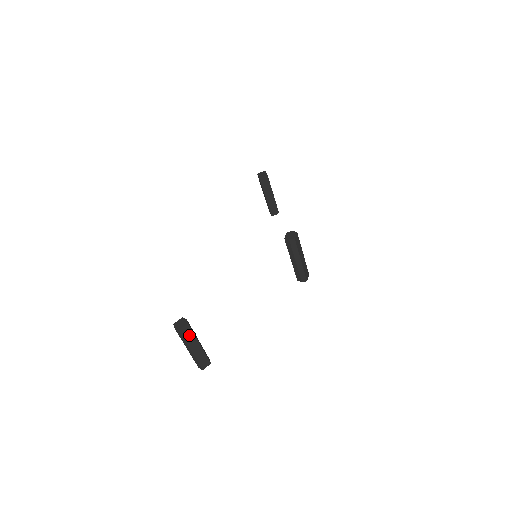
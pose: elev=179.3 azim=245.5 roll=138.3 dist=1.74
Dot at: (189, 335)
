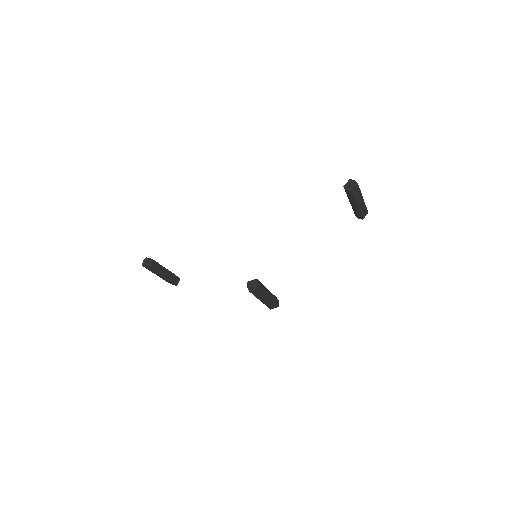
Dot at: (152, 271)
